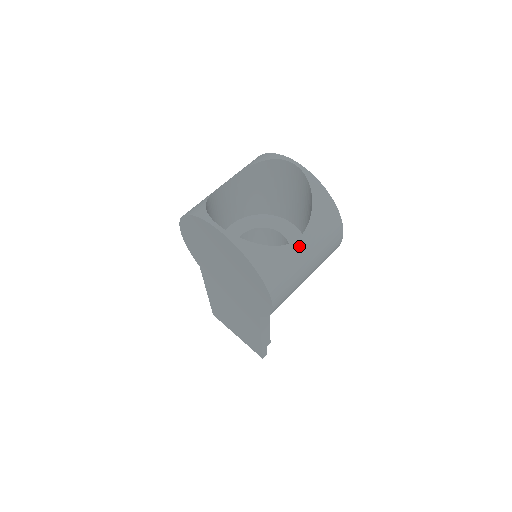
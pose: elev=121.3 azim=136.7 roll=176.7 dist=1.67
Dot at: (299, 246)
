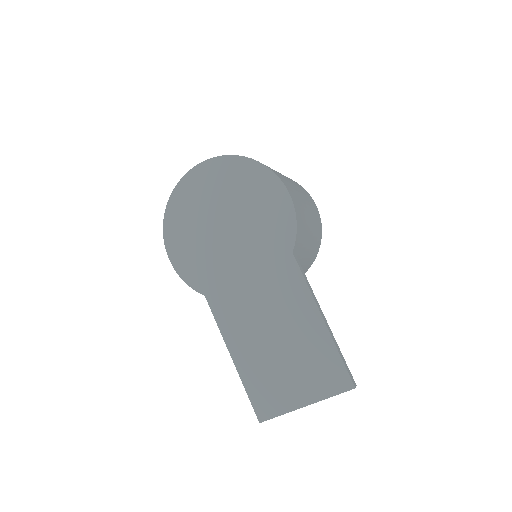
Dot at: occluded
